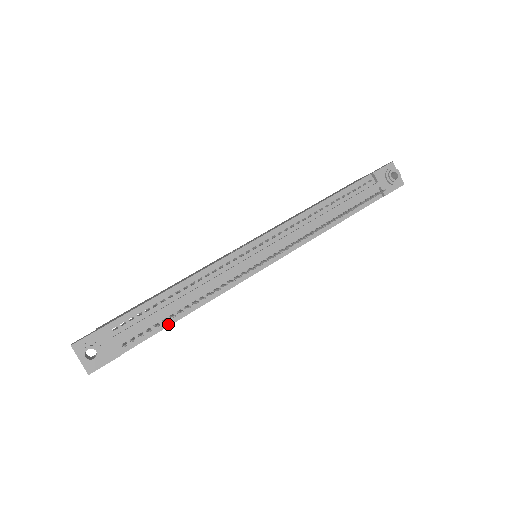
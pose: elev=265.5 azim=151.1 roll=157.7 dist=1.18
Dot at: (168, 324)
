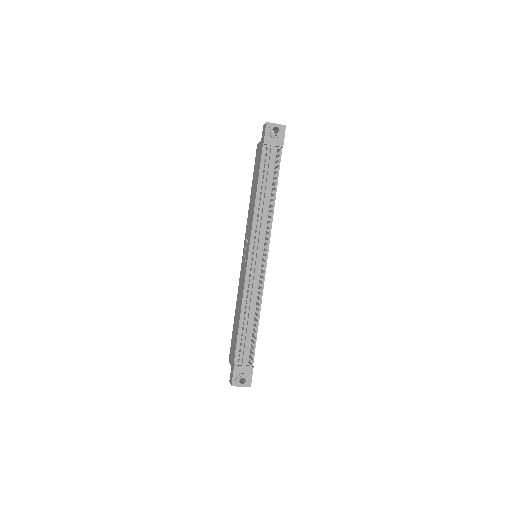
Dot at: (256, 334)
